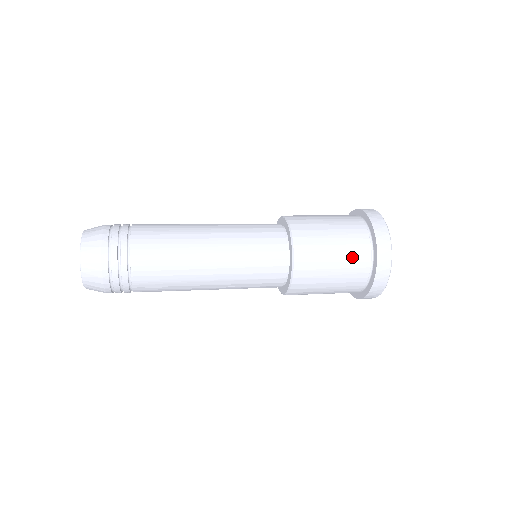
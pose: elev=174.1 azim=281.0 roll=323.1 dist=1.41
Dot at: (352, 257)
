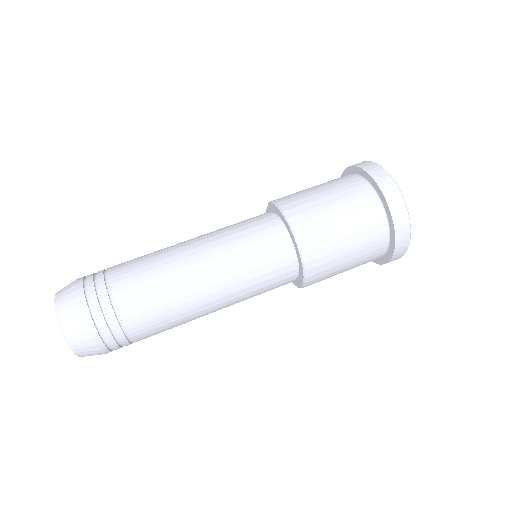
Dot at: occluded
